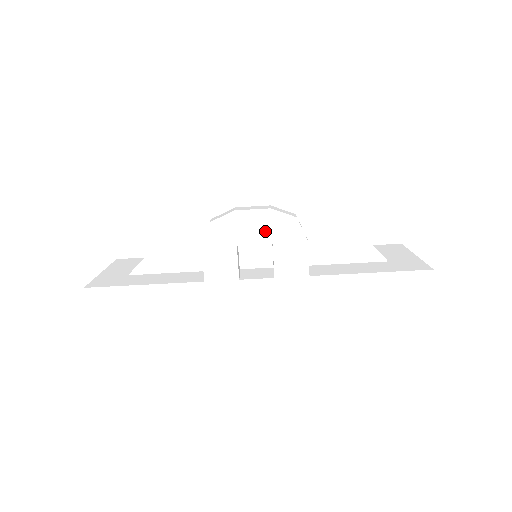
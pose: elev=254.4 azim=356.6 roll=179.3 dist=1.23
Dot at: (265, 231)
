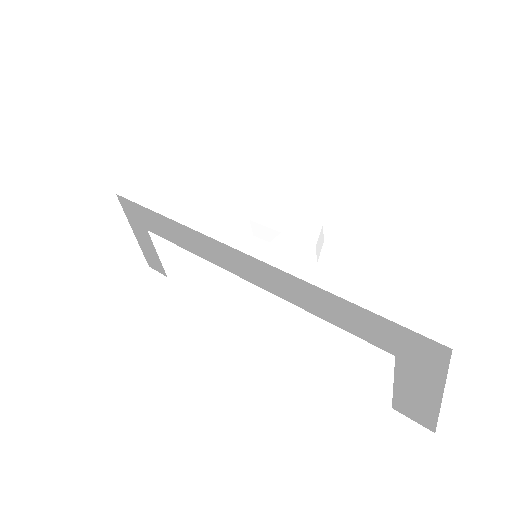
Dot at: (284, 222)
